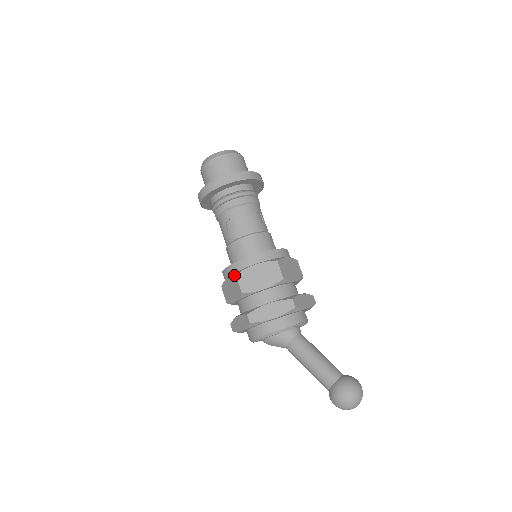
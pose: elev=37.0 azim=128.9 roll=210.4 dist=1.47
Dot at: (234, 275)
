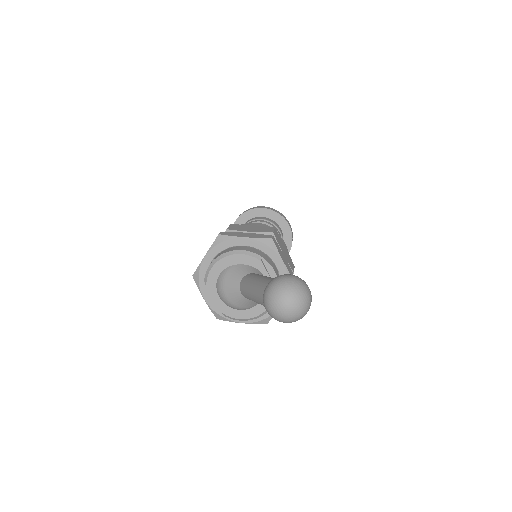
Dot at: occluded
